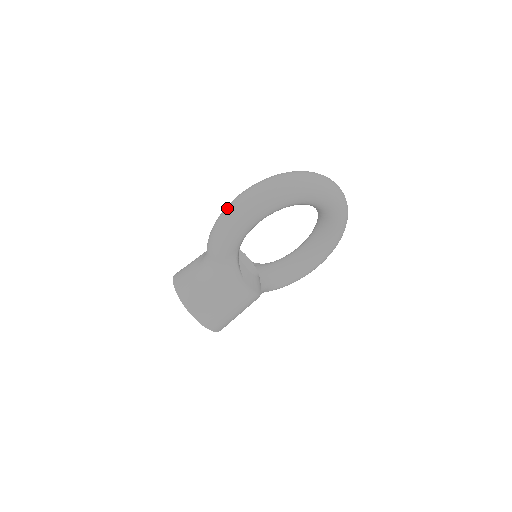
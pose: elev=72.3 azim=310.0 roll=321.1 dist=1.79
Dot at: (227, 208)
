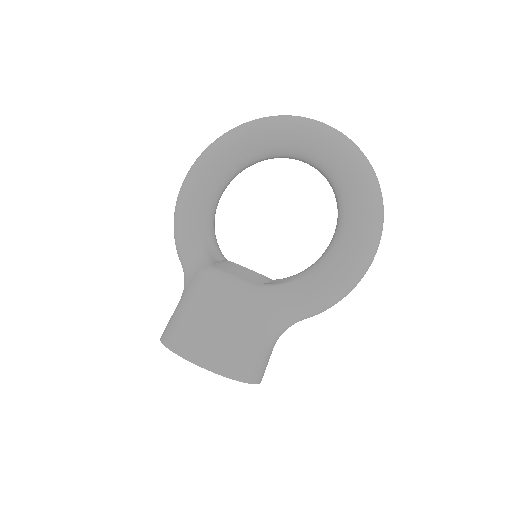
Dot at: occluded
